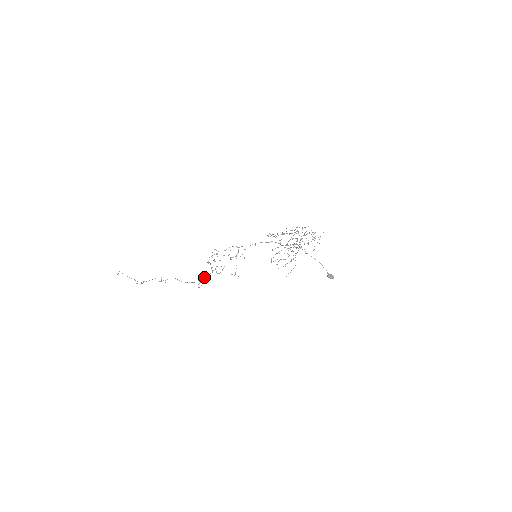
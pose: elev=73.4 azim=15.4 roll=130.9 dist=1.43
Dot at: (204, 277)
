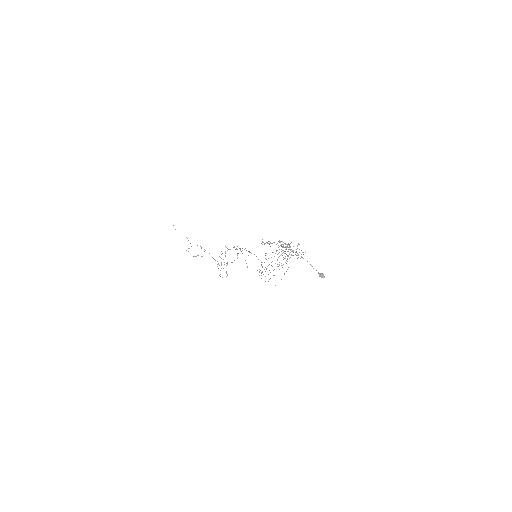
Dot at: occluded
